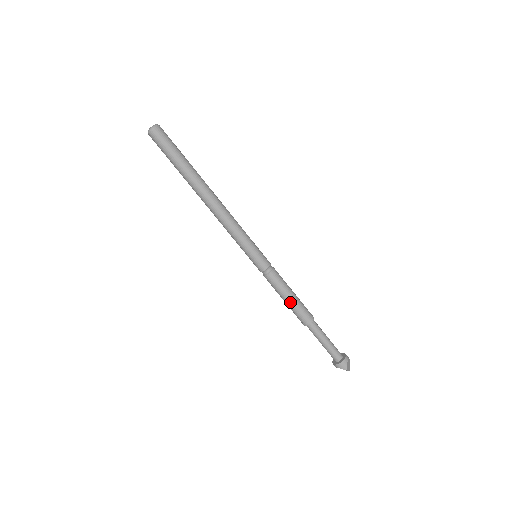
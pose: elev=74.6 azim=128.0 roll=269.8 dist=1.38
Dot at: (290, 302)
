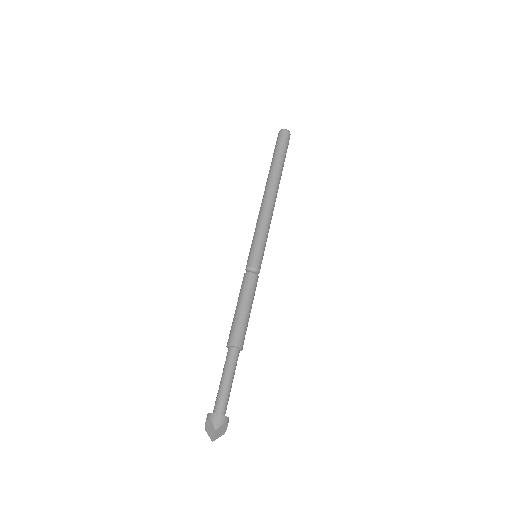
Dot at: (242, 311)
